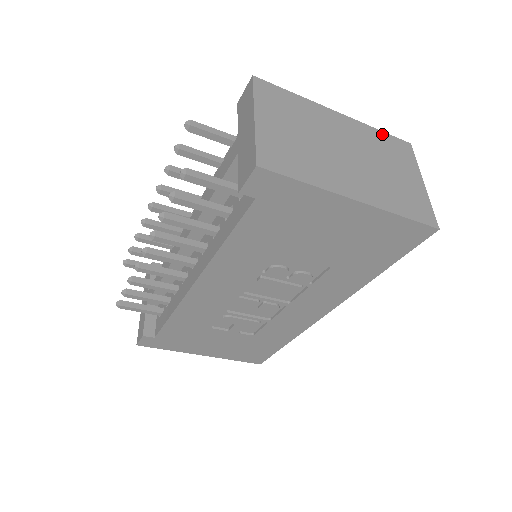
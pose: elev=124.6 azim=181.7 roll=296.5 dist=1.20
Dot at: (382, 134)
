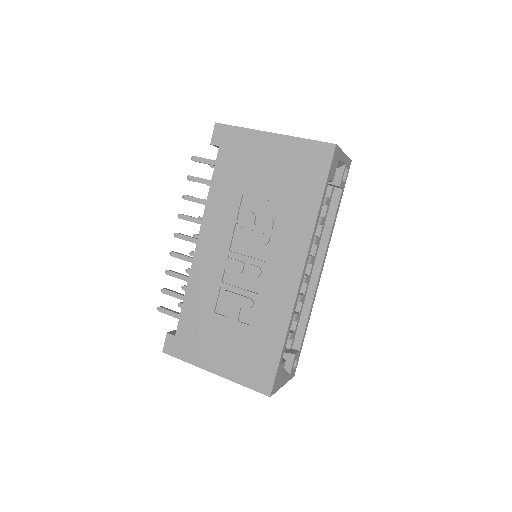
Dot at: occluded
